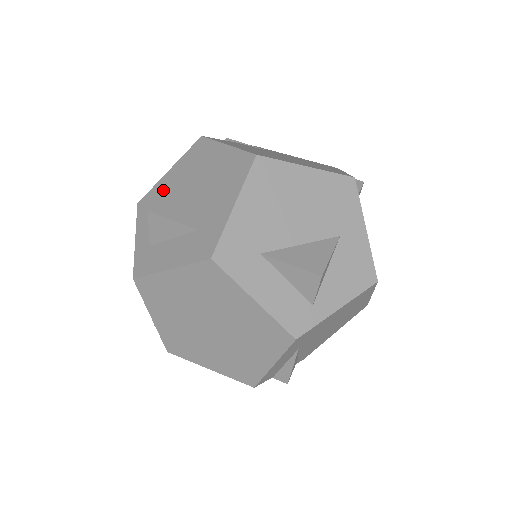
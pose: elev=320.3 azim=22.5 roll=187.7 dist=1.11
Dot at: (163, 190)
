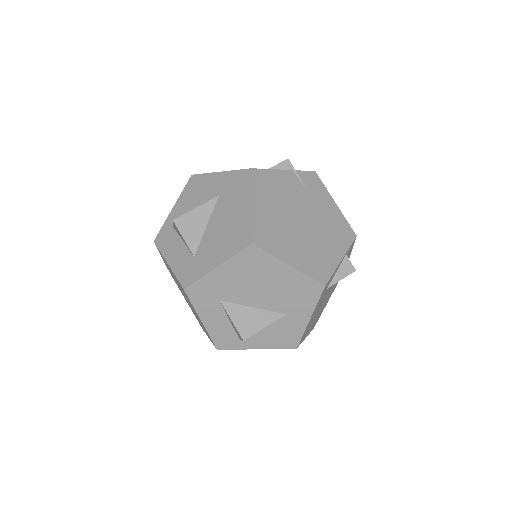
Dot at: (206, 187)
